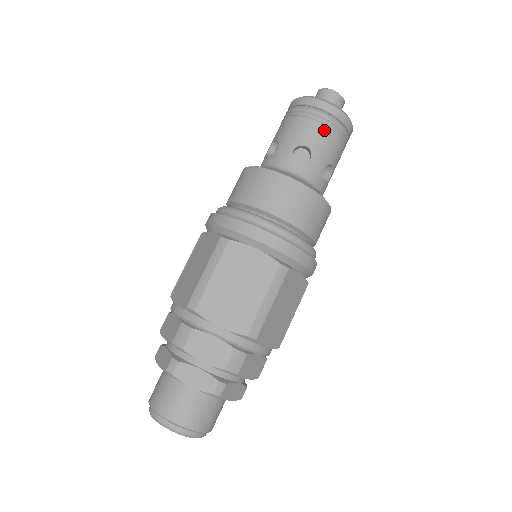
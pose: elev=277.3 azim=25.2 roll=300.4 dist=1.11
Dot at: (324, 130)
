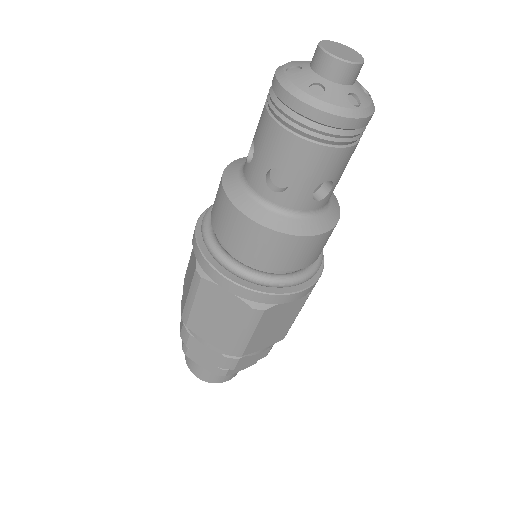
Dot at: (305, 147)
